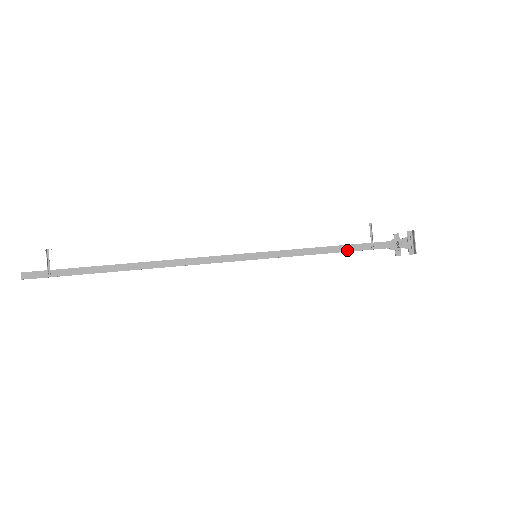
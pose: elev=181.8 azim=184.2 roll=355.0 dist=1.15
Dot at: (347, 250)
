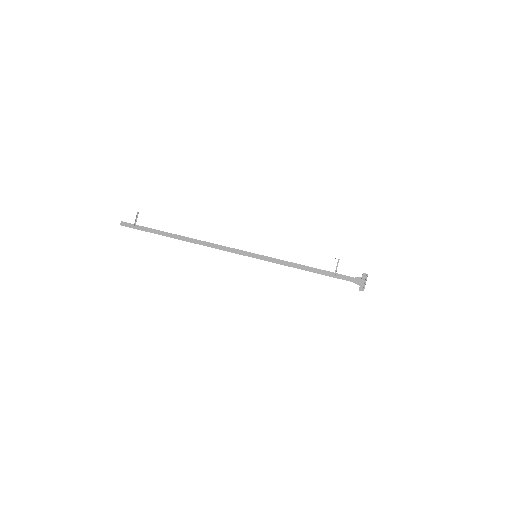
Dot at: (316, 272)
